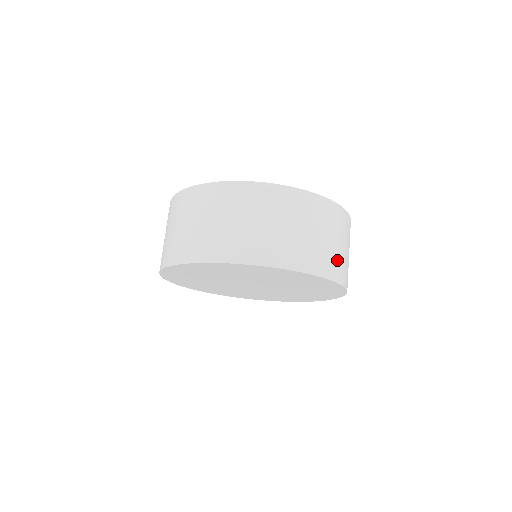
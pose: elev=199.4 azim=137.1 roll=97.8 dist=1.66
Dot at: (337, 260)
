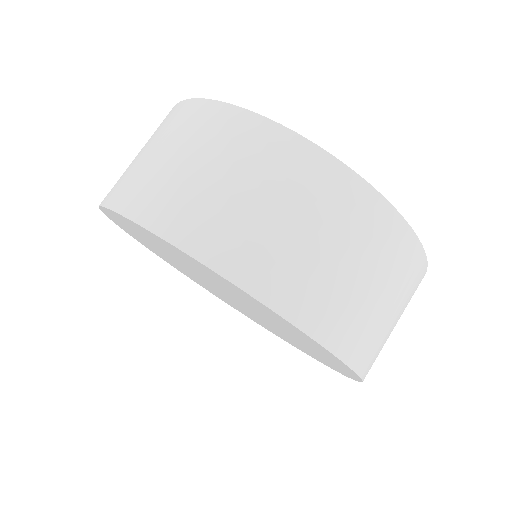
Dot at: (347, 309)
